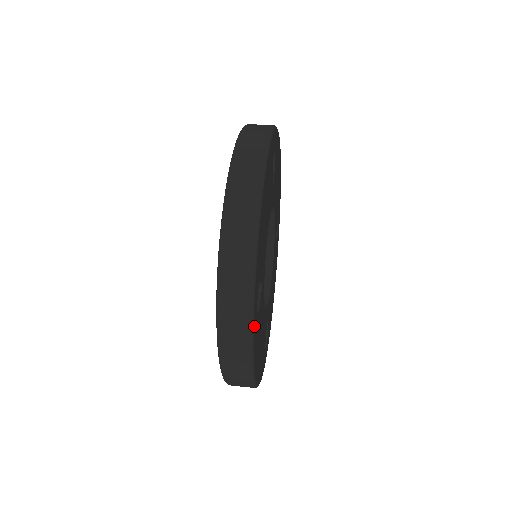
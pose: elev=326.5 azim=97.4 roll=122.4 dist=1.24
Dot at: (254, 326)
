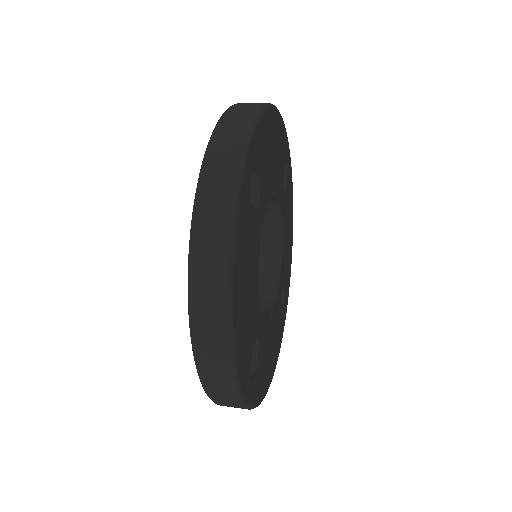
Dot at: (245, 176)
